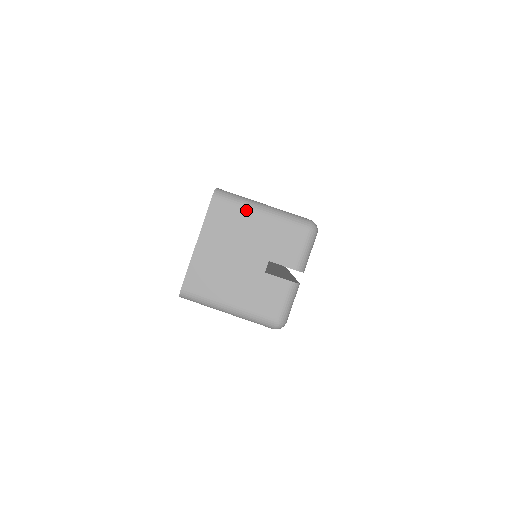
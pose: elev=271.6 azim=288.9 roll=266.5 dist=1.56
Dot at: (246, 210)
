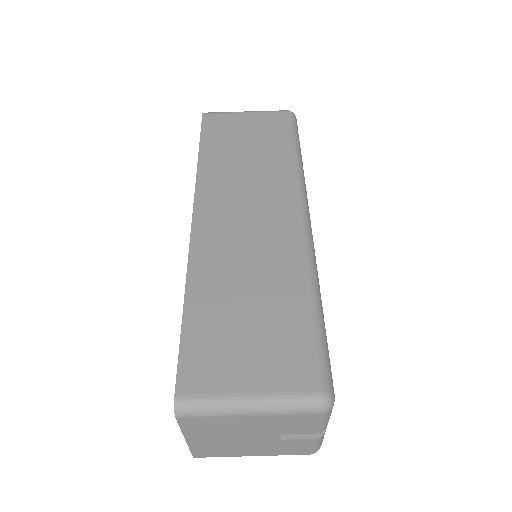
Dot at: (228, 417)
